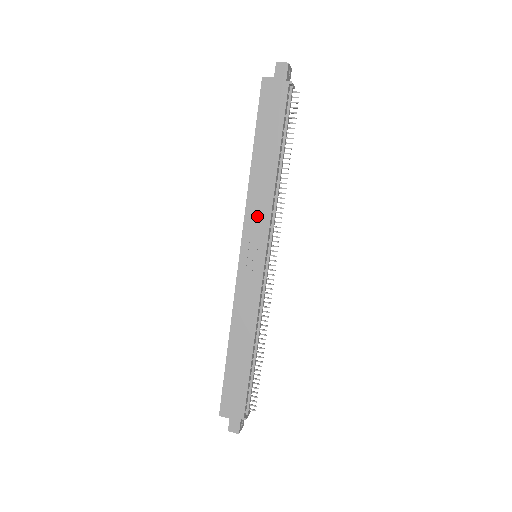
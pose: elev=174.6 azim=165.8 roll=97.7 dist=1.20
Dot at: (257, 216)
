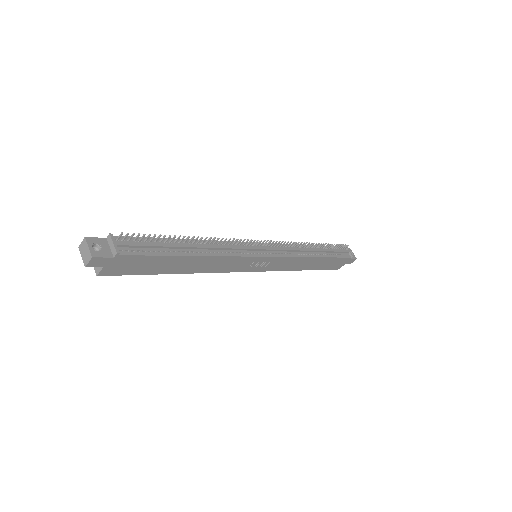
Dot at: (231, 265)
